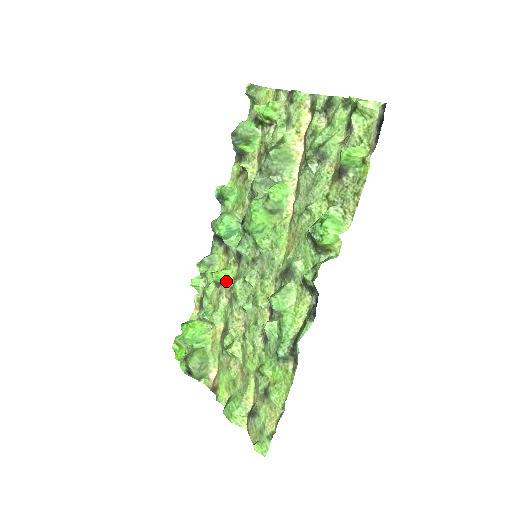
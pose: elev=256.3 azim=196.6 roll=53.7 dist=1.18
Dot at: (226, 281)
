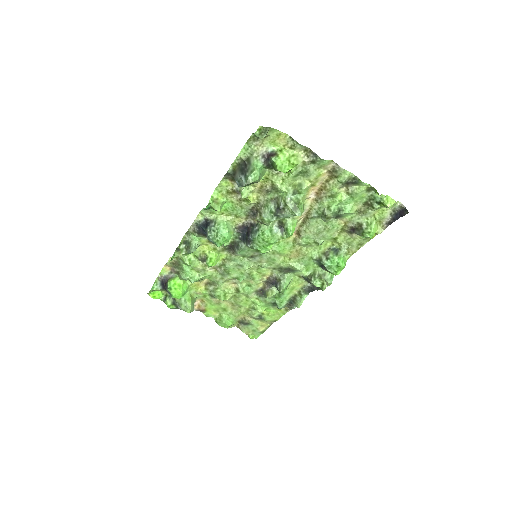
Dot at: occluded
